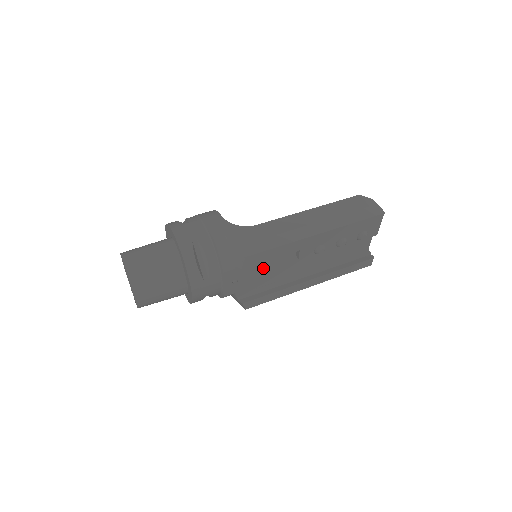
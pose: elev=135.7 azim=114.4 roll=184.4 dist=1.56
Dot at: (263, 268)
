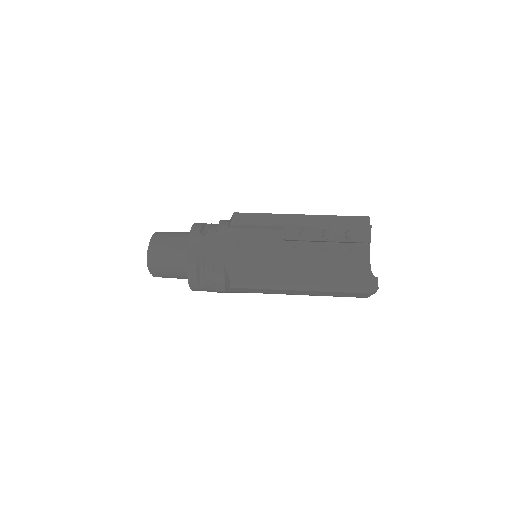
Dot at: (252, 242)
